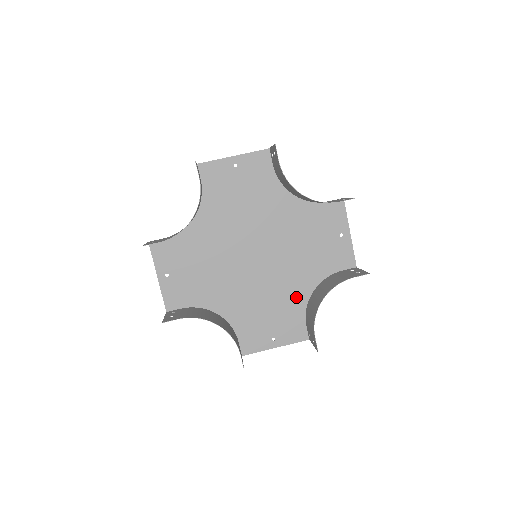
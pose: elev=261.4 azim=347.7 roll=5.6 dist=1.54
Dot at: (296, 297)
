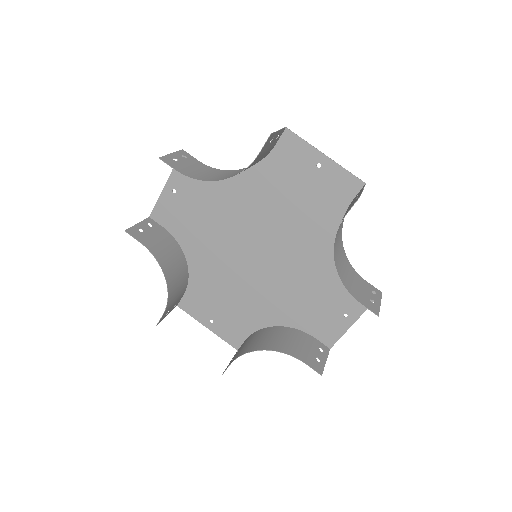
Dot at: (259, 315)
